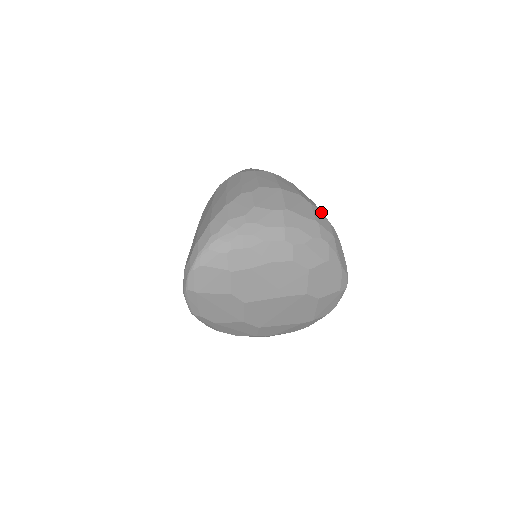
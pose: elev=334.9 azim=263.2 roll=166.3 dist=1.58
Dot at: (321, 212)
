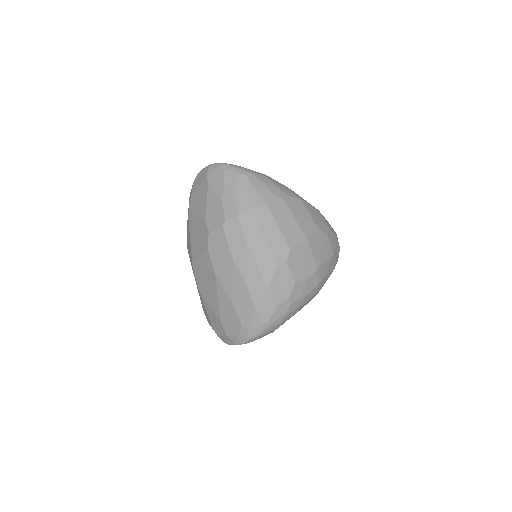
Dot at: (331, 232)
